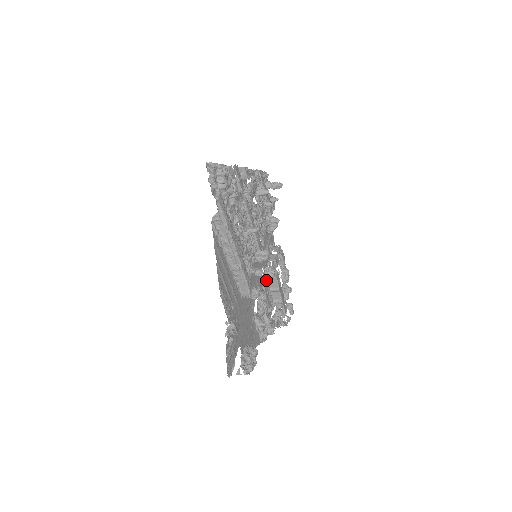
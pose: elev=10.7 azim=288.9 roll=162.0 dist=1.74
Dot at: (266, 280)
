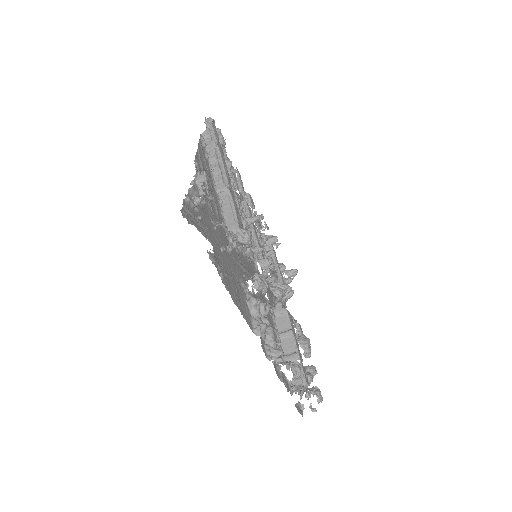
Dot at: (272, 313)
